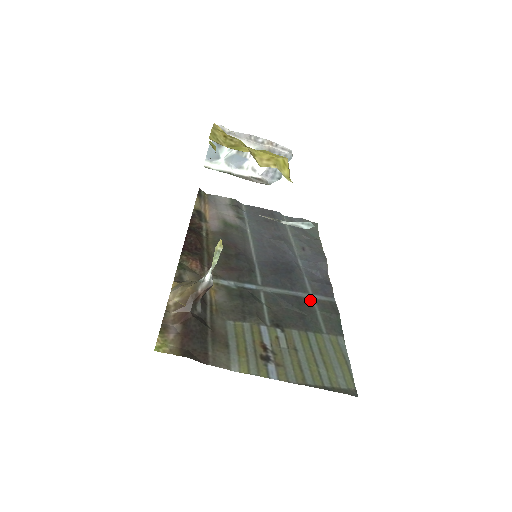
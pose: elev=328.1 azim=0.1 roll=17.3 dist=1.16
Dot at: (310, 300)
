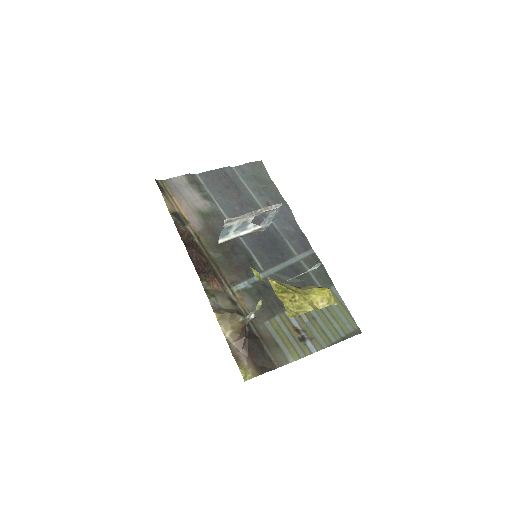
Dot at: (300, 263)
